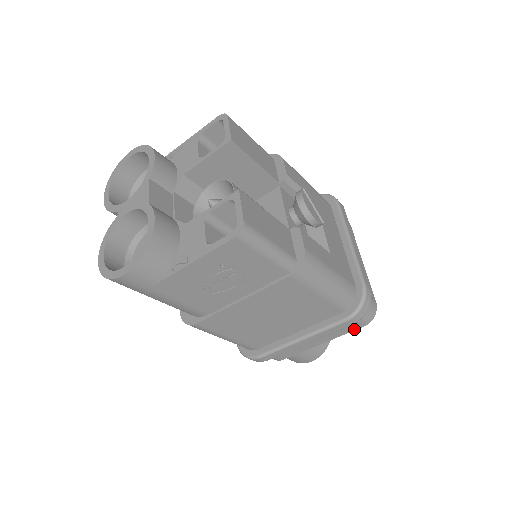
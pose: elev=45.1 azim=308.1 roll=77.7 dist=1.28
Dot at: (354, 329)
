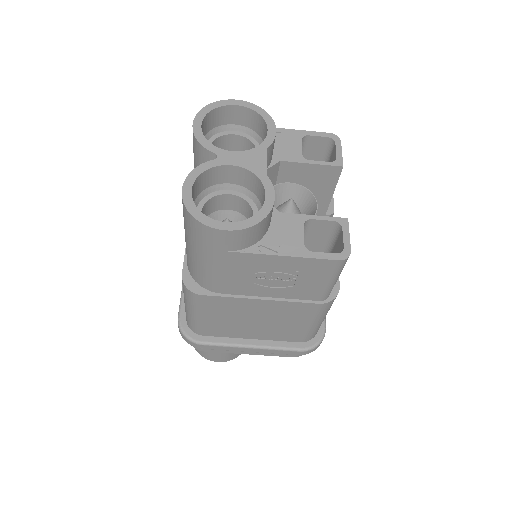
Dot at: (284, 356)
